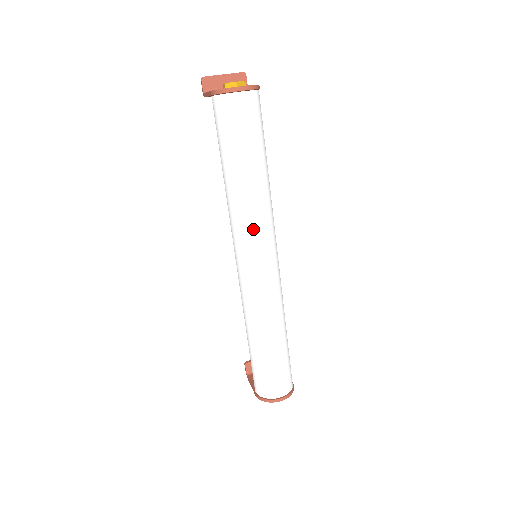
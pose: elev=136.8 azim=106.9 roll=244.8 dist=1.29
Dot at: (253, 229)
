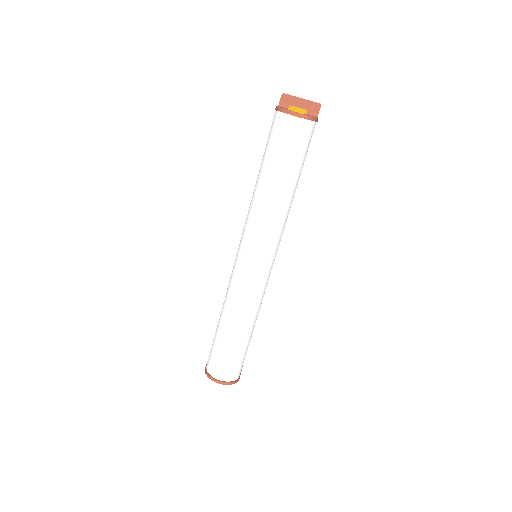
Dot at: (258, 231)
